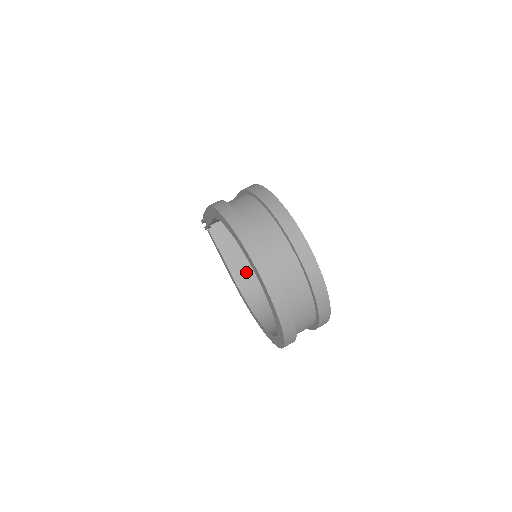
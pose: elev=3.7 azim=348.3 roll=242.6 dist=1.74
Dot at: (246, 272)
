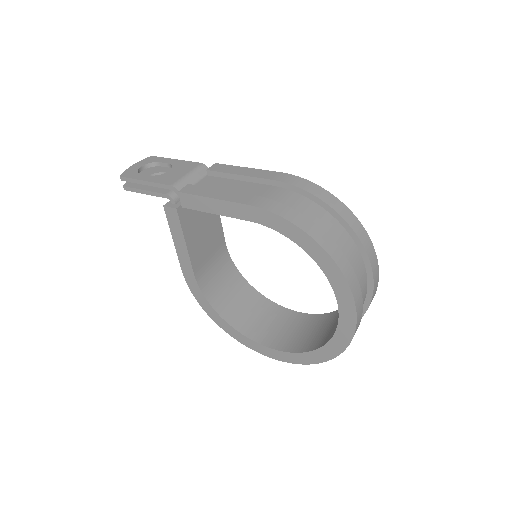
Dot at: (205, 261)
